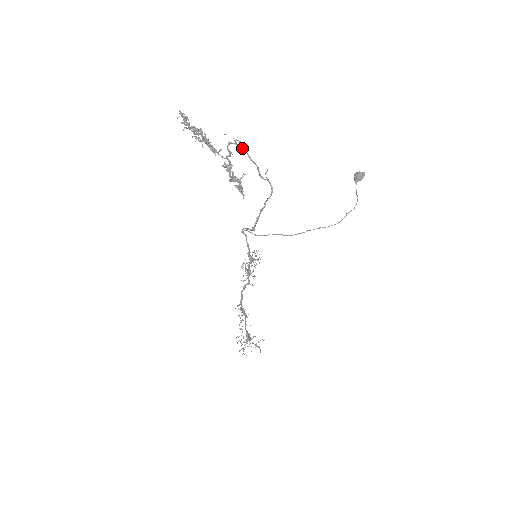
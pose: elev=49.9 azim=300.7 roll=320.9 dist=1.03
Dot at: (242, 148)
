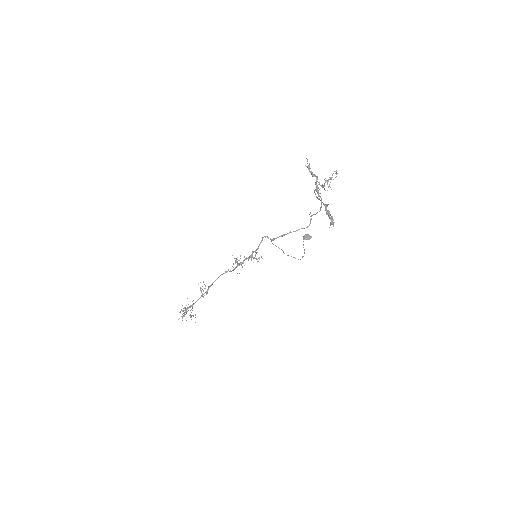
Dot at: (320, 197)
